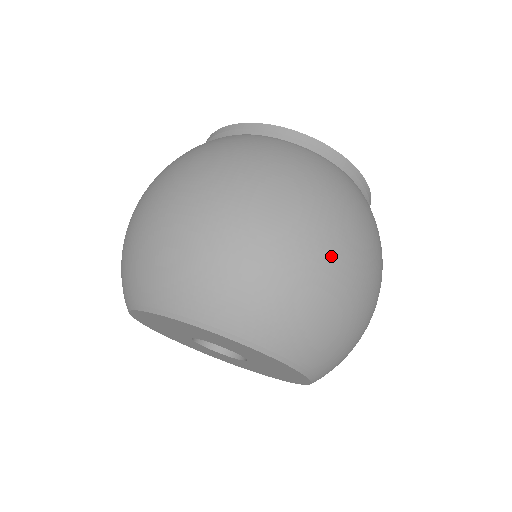
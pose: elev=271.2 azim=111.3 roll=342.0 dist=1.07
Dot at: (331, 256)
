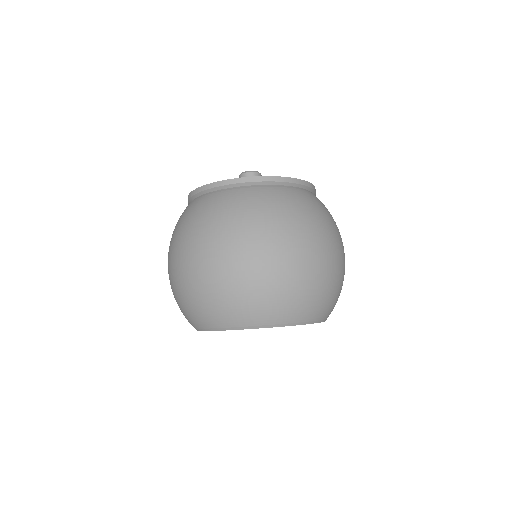
Dot at: (296, 256)
